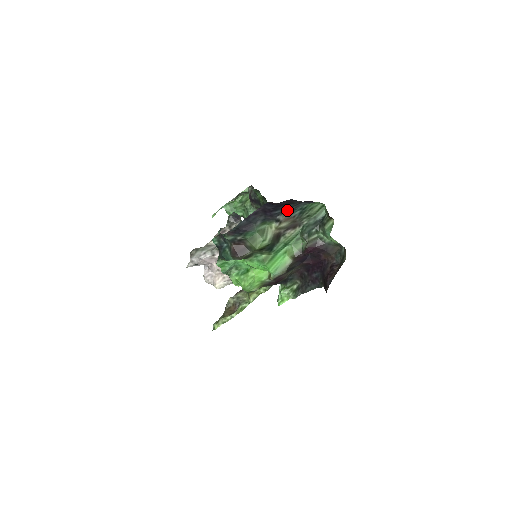
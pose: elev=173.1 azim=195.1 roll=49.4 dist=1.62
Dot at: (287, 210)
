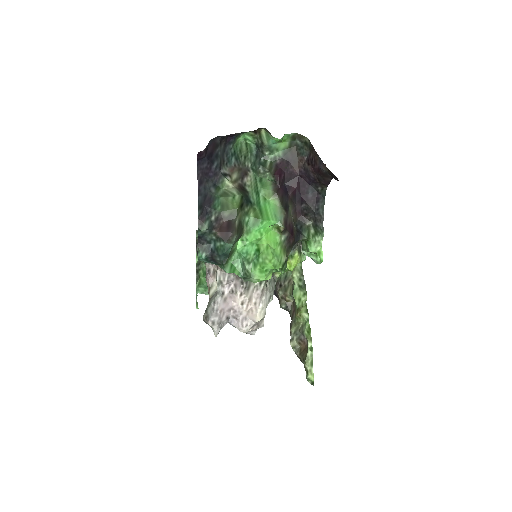
Dot at: (222, 162)
